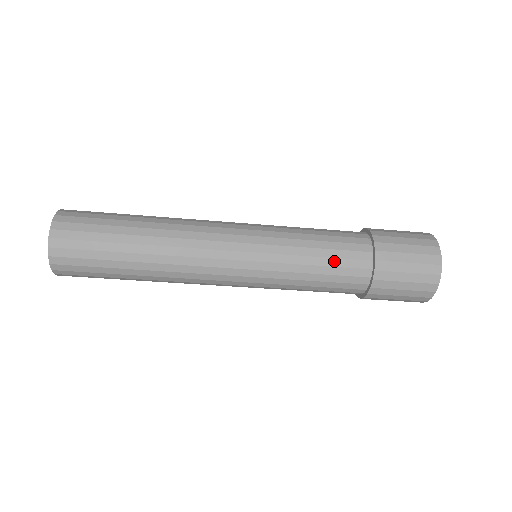
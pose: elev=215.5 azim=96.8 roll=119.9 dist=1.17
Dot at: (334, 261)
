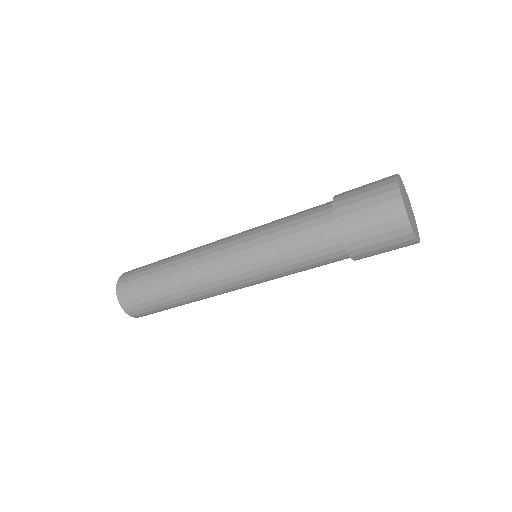
Dot at: (304, 241)
